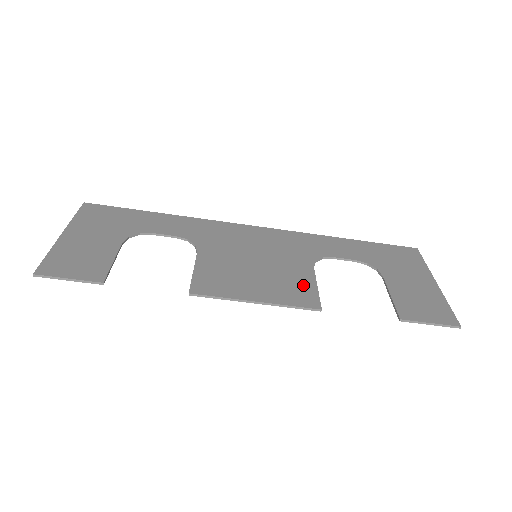
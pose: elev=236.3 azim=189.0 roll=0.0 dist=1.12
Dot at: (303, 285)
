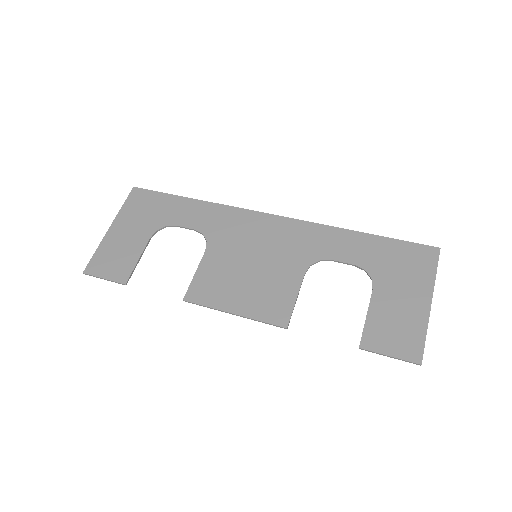
Dot at: (283, 297)
